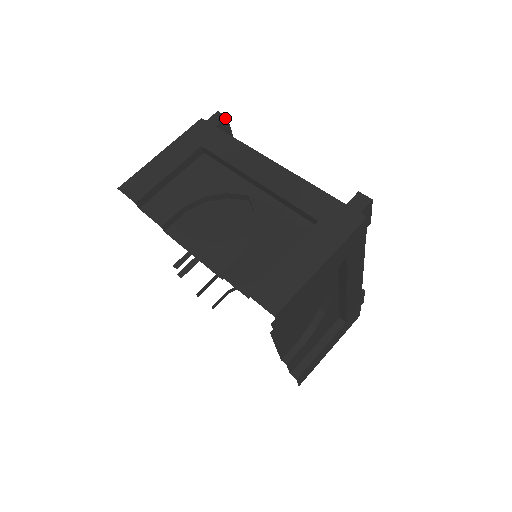
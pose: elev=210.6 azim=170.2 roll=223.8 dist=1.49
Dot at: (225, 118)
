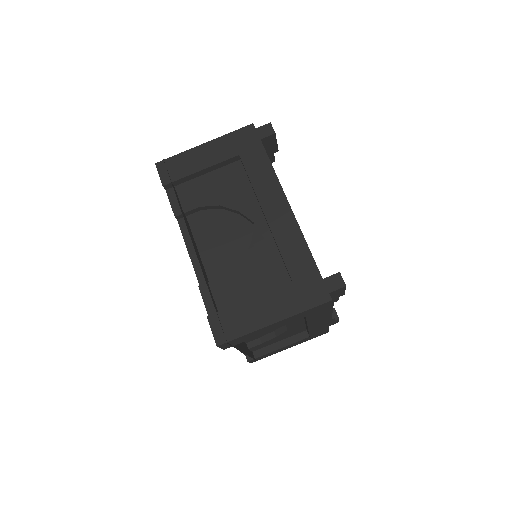
Dot at: (273, 134)
